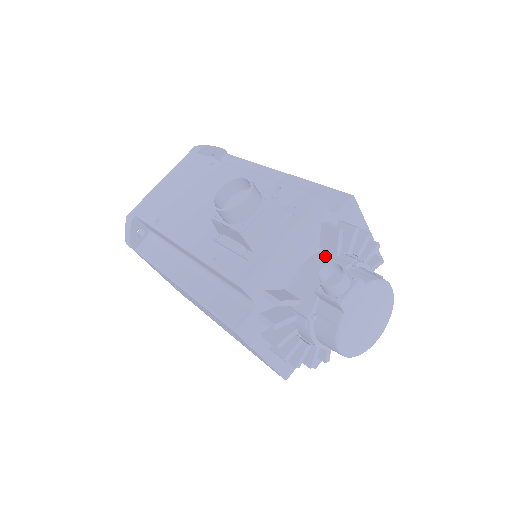
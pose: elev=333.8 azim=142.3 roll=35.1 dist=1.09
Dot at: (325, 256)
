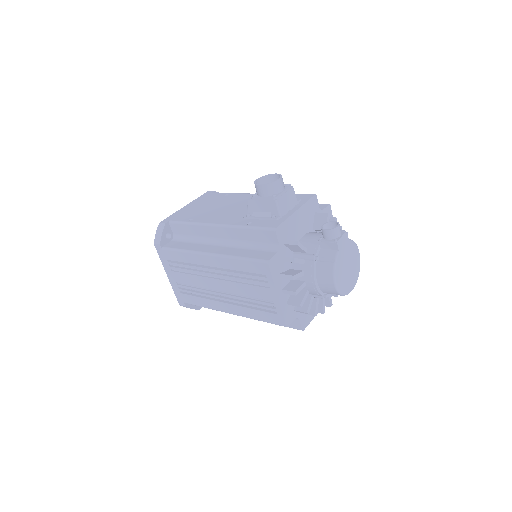
Dot at: (318, 232)
